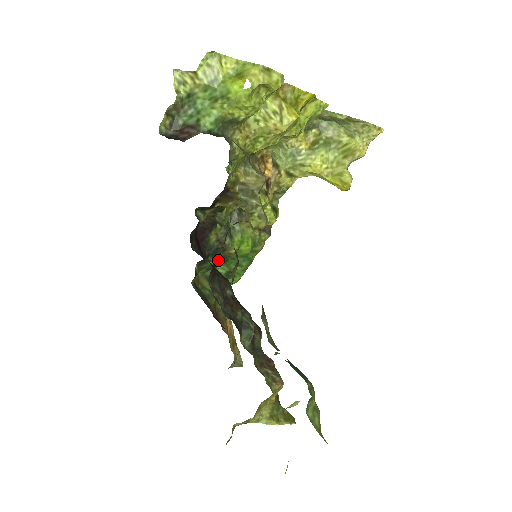
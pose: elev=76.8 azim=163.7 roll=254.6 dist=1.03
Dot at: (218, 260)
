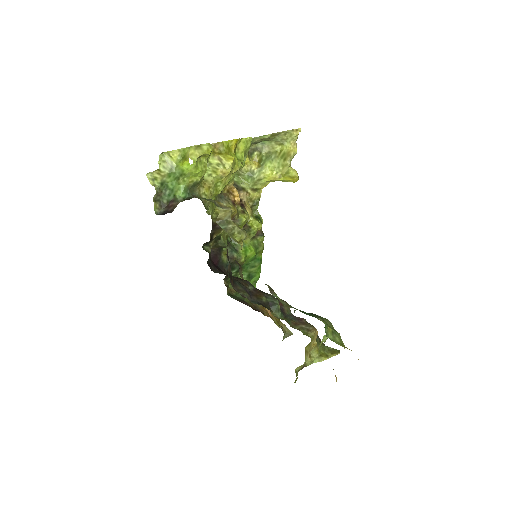
Dot at: (237, 270)
